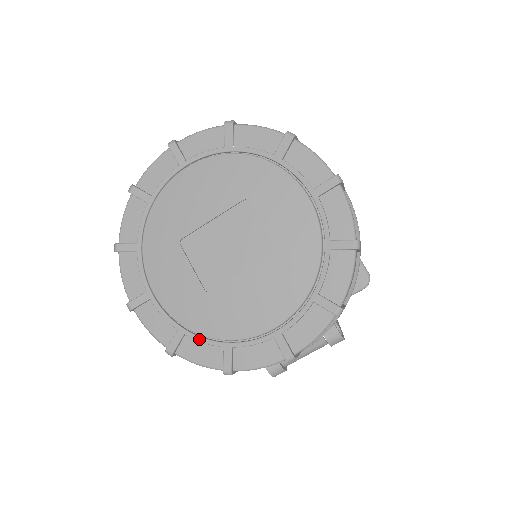
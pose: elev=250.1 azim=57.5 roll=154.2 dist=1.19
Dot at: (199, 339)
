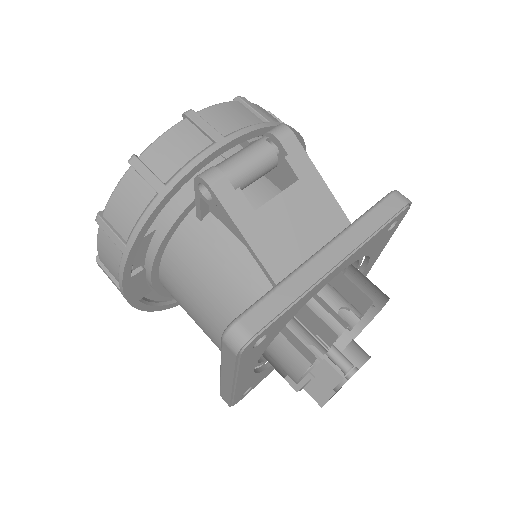
Dot at: occluded
